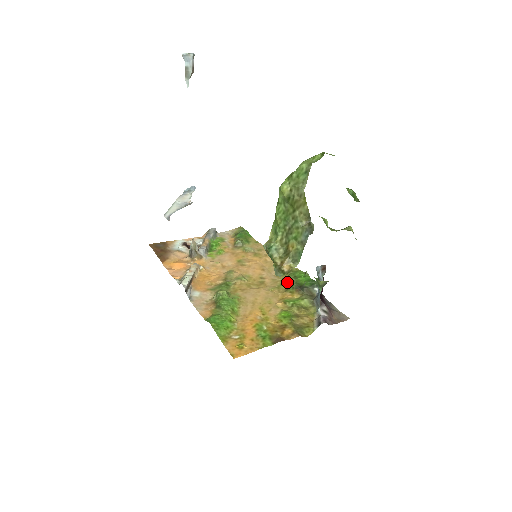
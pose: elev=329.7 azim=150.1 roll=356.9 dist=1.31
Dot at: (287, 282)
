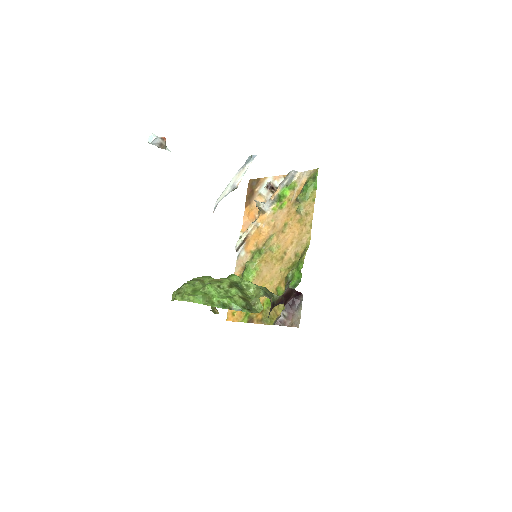
Dot at: (291, 269)
